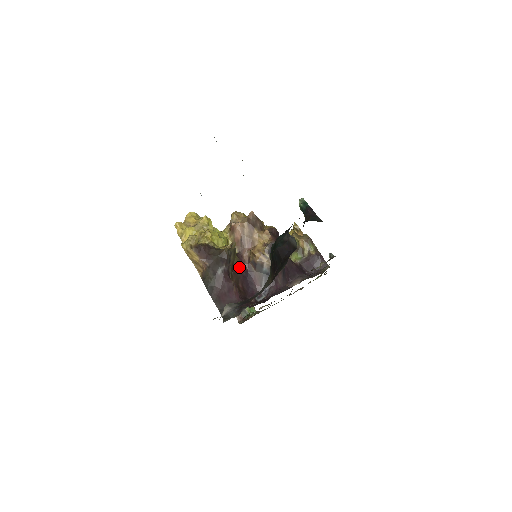
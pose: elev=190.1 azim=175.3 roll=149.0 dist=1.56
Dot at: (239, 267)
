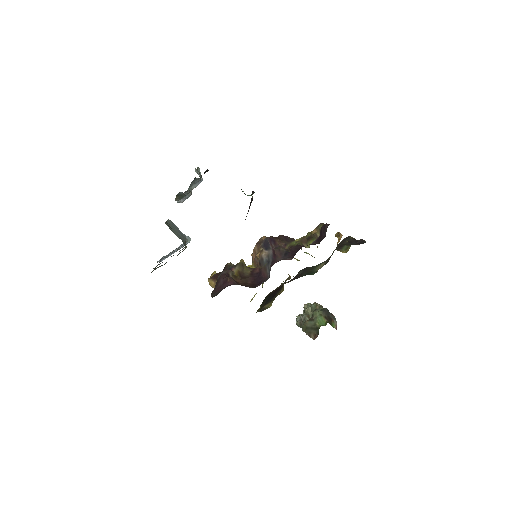
Dot at: (250, 273)
